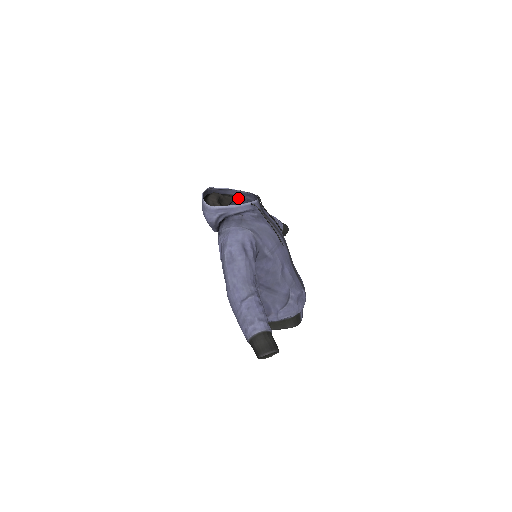
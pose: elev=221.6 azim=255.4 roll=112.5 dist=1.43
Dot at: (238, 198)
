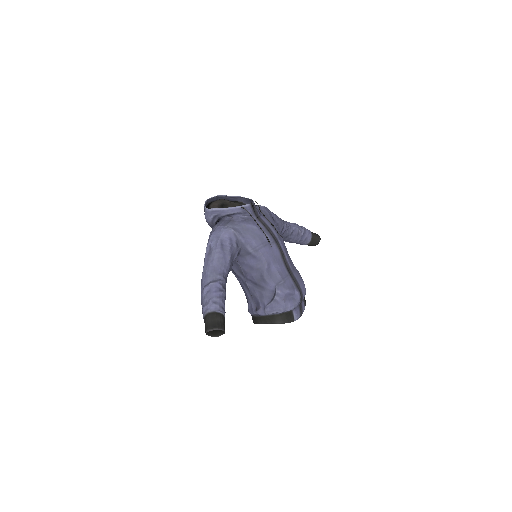
Dot at: (243, 204)
